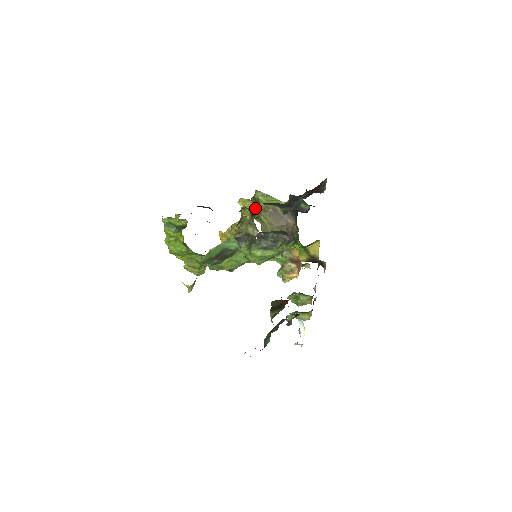
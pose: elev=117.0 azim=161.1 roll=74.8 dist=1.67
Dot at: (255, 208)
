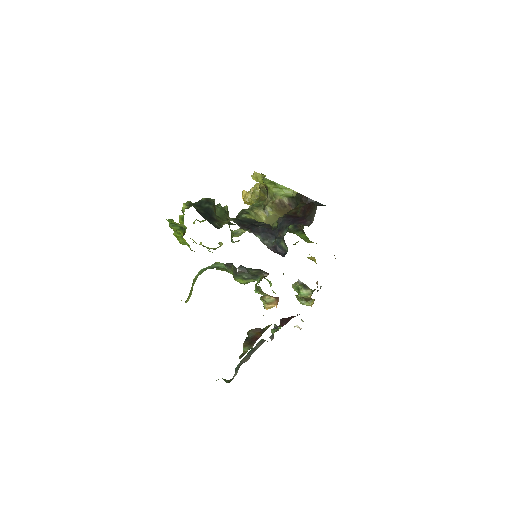
Dot at: occluded
